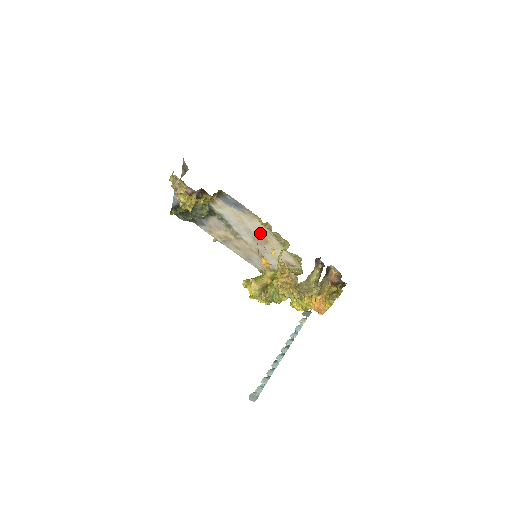
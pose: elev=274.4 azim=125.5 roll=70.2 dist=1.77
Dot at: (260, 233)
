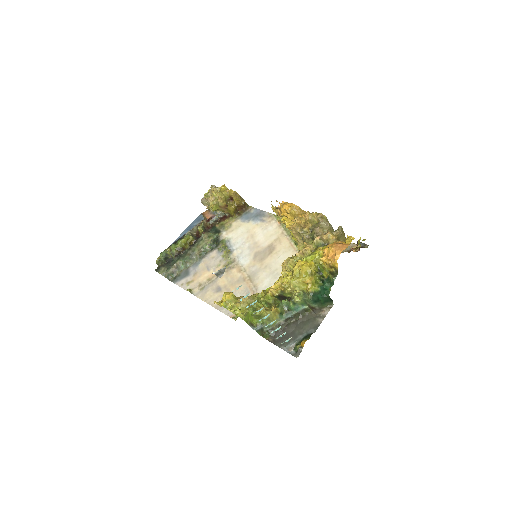
Dot at: (269, 241)
